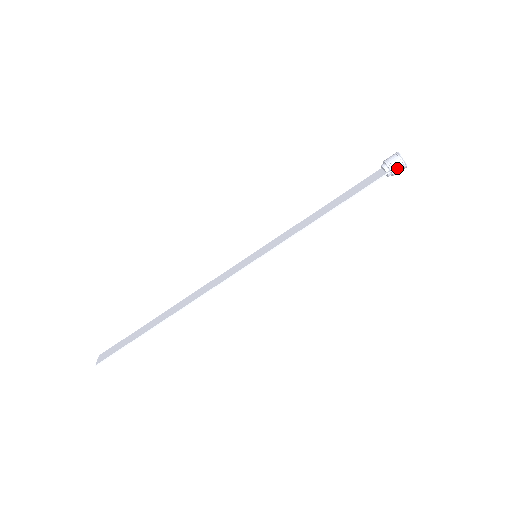
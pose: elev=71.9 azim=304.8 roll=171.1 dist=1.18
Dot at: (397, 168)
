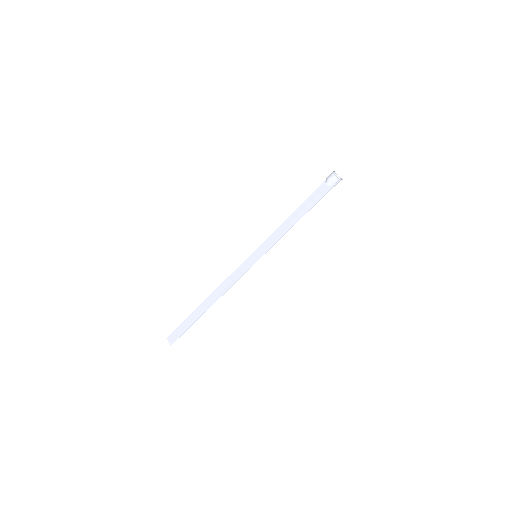
Dot at: occluded
